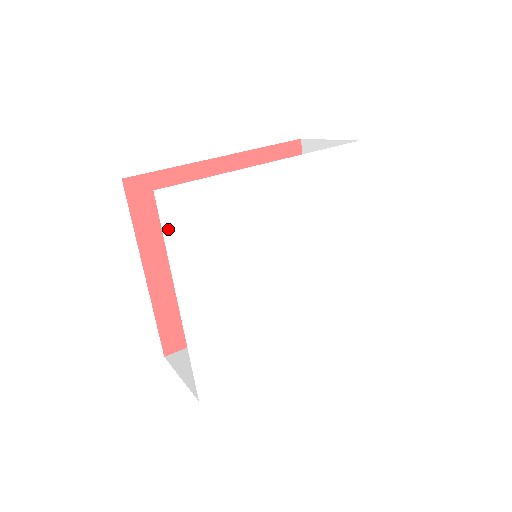
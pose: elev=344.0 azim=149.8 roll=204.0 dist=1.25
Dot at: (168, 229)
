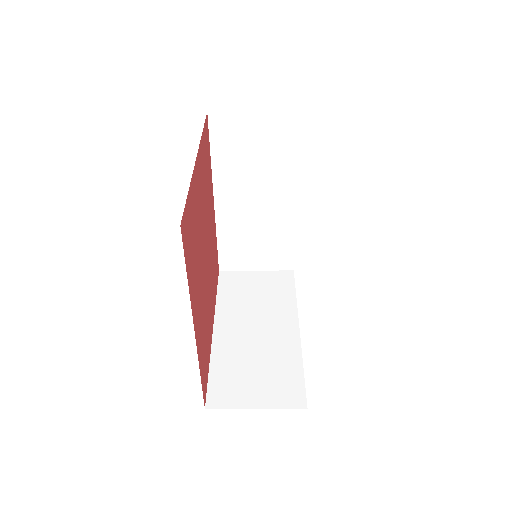
Dot at: occluded
